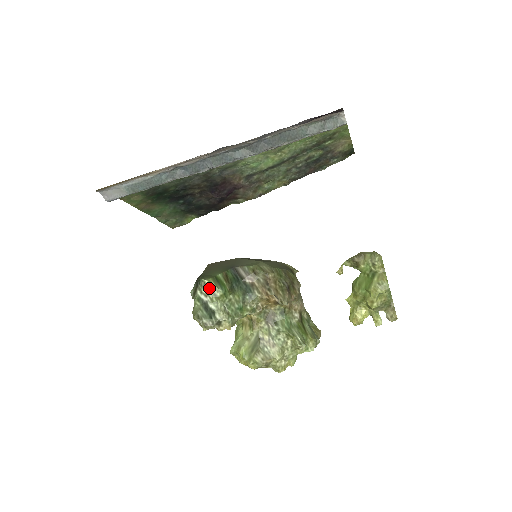
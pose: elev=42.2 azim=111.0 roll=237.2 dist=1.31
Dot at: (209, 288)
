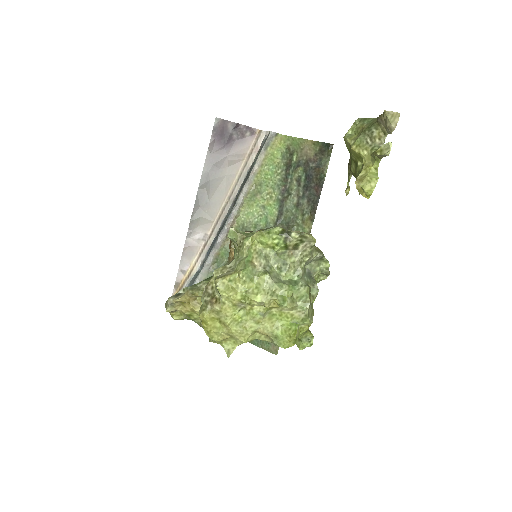
Dot at: occluded
